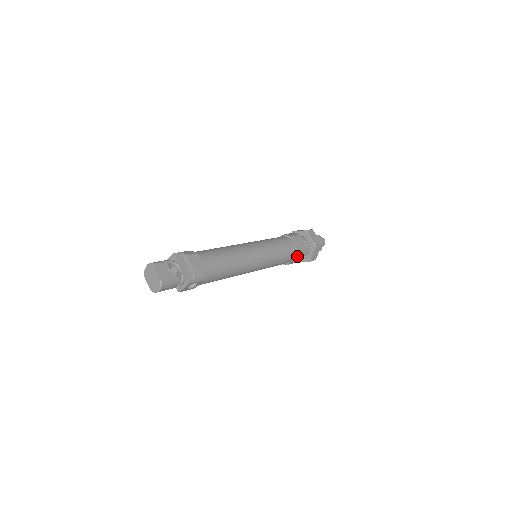
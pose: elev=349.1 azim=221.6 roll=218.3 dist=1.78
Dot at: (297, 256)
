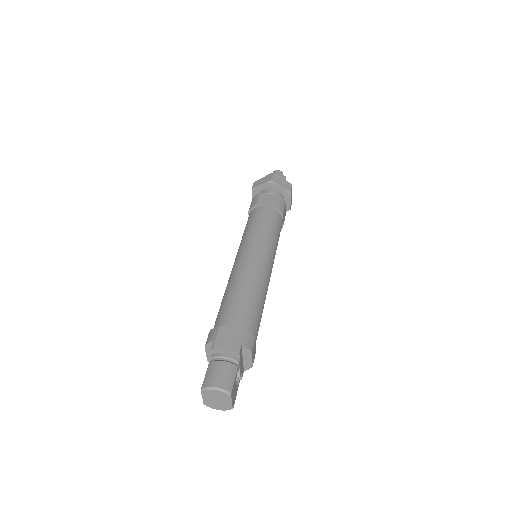
Dot at: occluded
